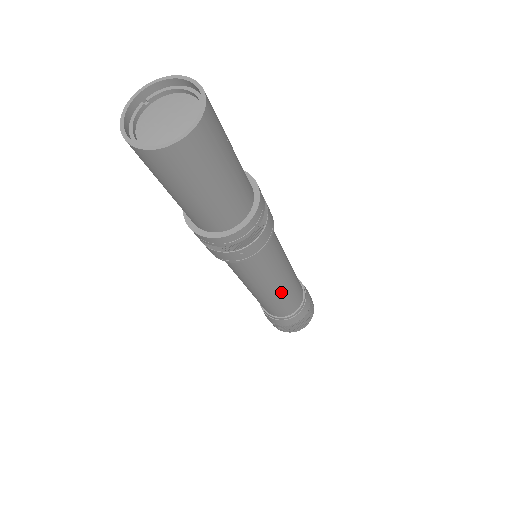
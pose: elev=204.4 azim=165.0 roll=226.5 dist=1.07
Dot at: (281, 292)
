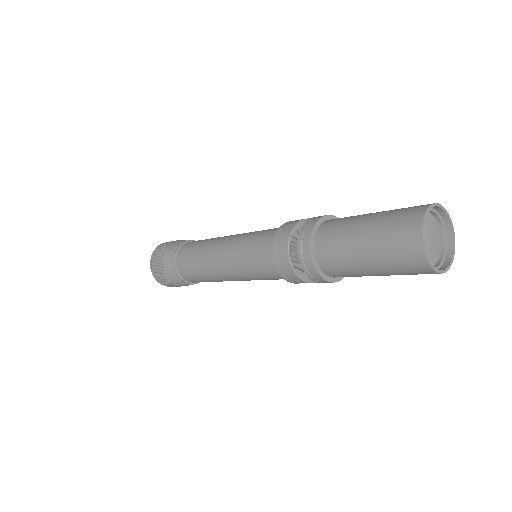
Dot at: occluded
